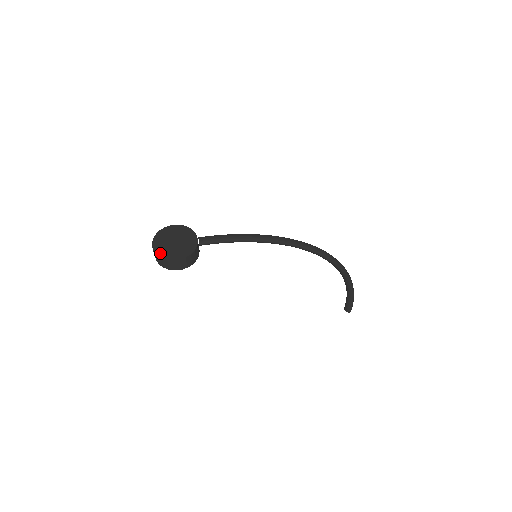
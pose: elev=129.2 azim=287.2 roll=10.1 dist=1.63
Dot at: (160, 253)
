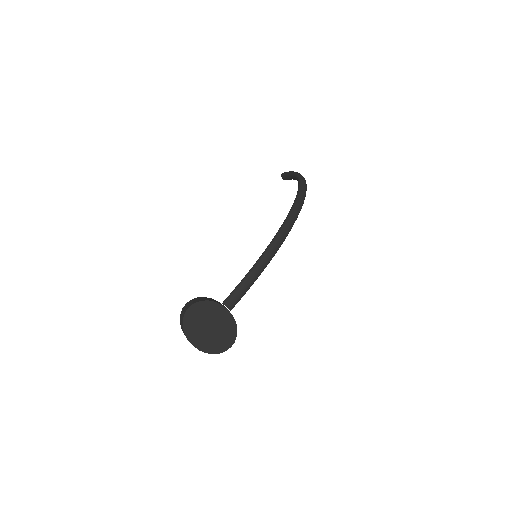
Dot at: (207, 350)
